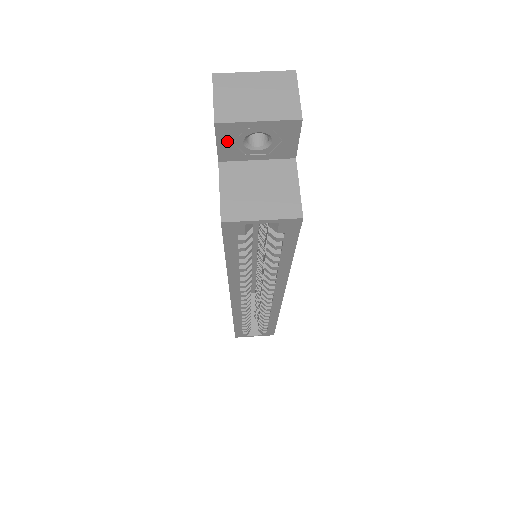
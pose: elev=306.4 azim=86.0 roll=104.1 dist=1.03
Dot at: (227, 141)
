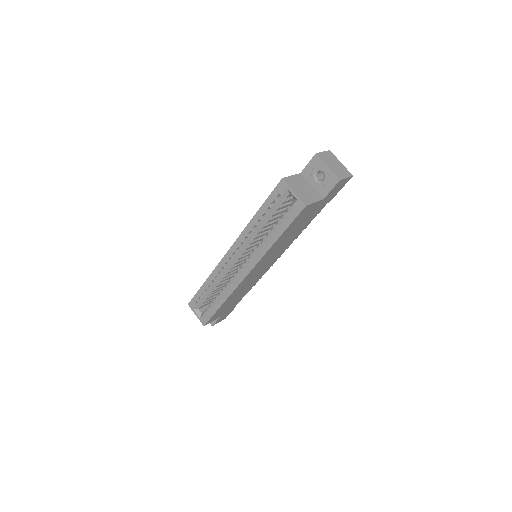
Dot at: (312, 166)
